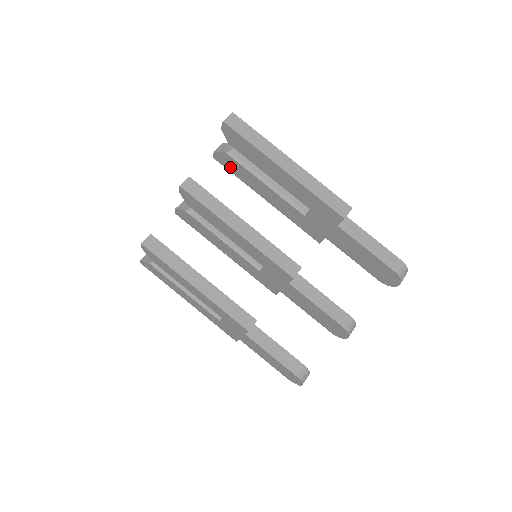
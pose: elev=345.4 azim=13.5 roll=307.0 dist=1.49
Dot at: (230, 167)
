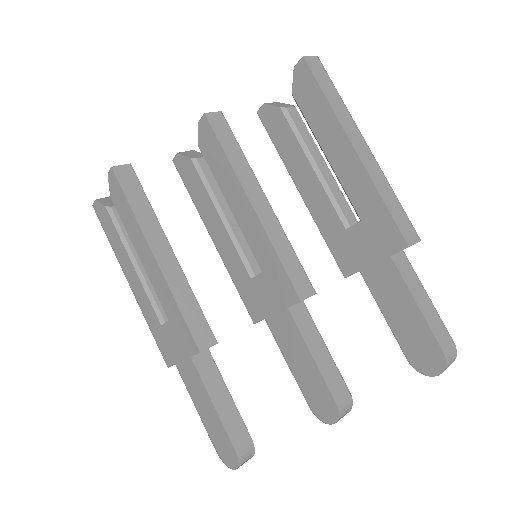
Dot at: (274, 132)
